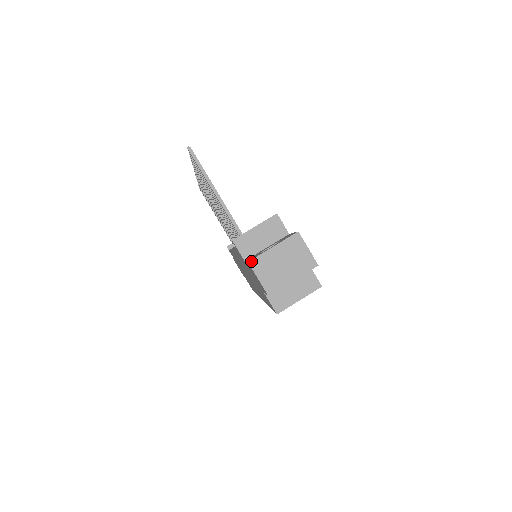
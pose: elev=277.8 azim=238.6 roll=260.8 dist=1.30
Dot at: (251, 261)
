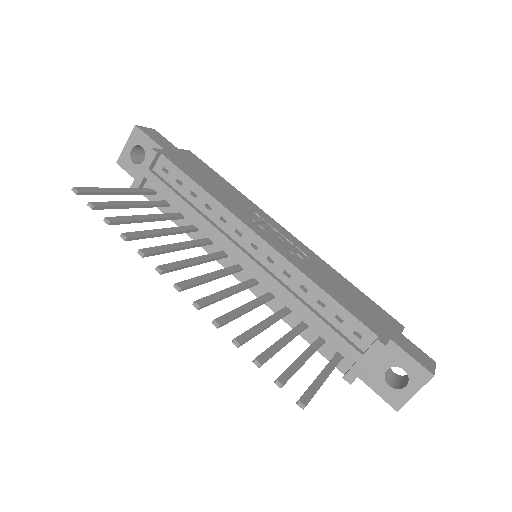
Dot at: occluded
